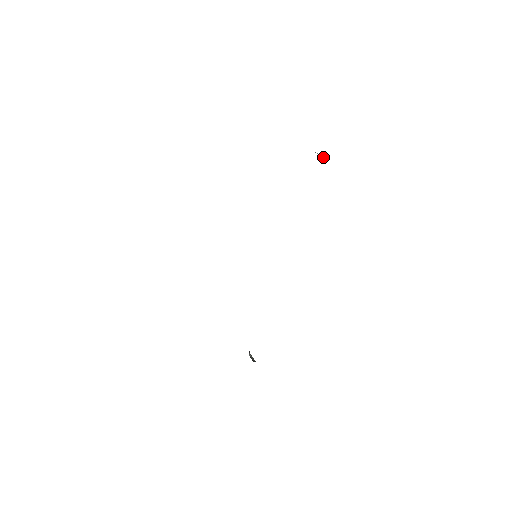
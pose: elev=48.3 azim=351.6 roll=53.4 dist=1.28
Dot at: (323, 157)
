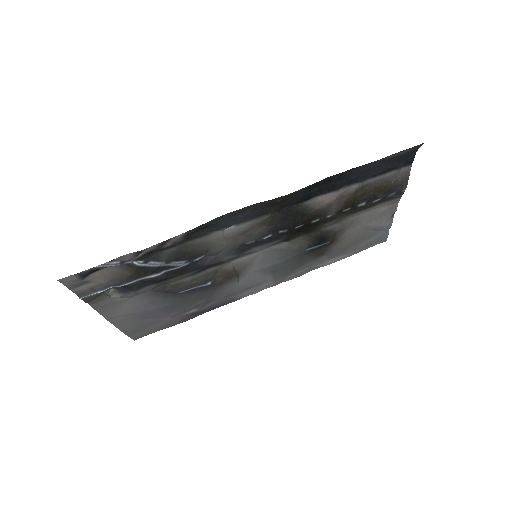
Dot at: (400, 169)
